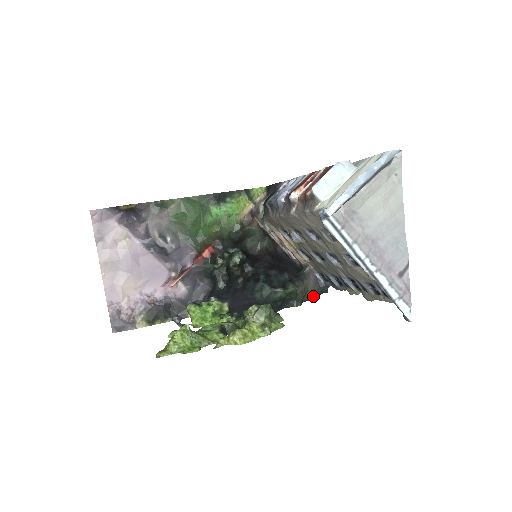
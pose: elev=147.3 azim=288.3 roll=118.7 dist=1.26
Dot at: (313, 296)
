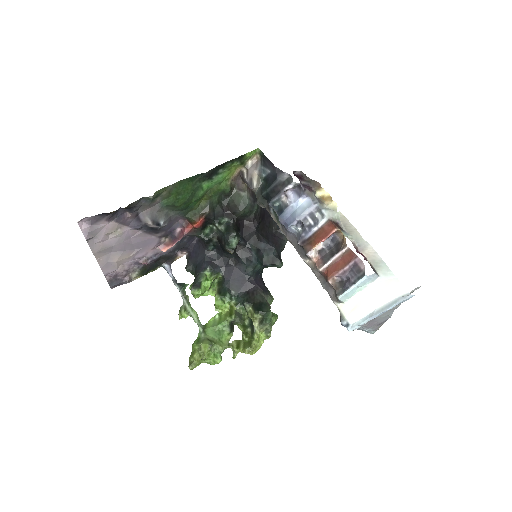
Dot at: occluded
